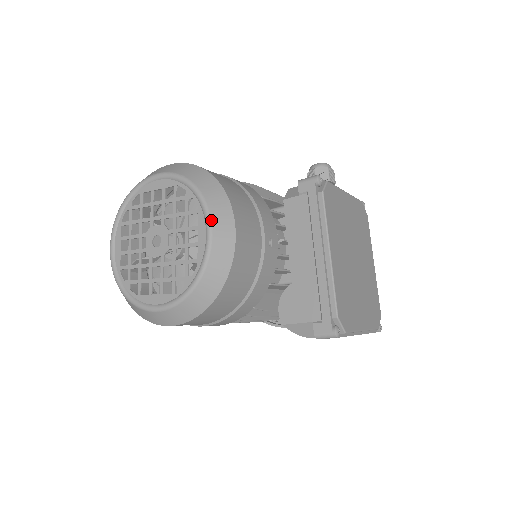
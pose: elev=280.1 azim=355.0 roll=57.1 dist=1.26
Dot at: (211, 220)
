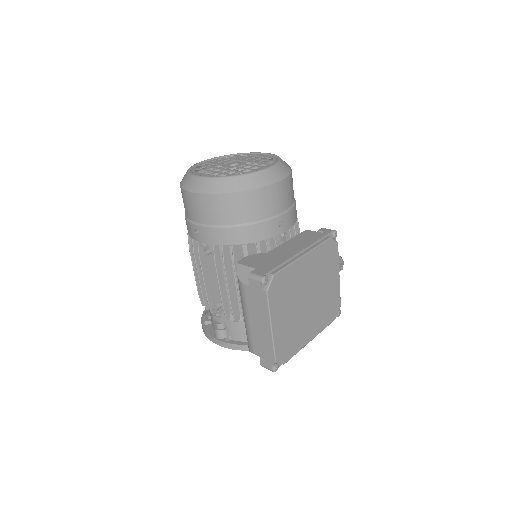
Dot at: (273, 167)
